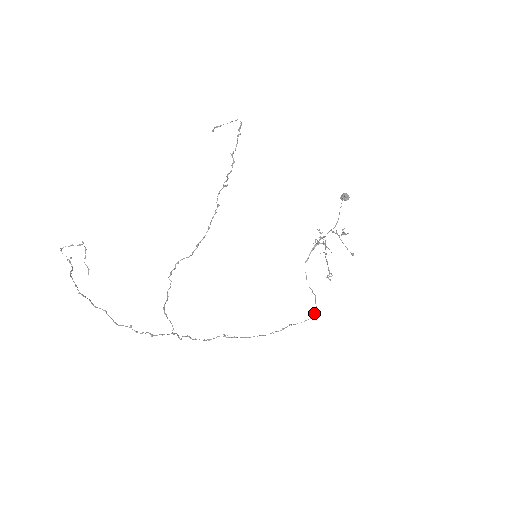
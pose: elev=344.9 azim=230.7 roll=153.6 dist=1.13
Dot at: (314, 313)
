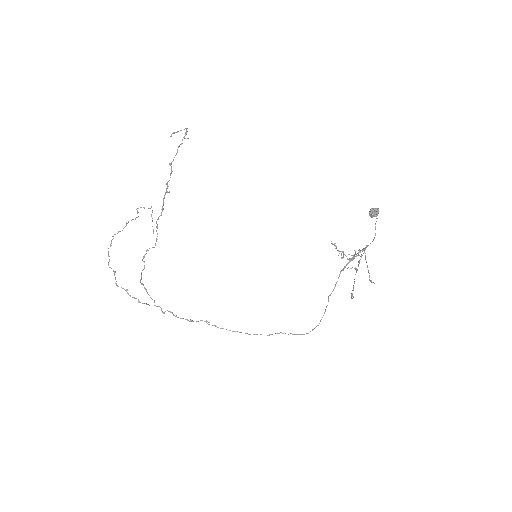
Dot at: (312, 330)
